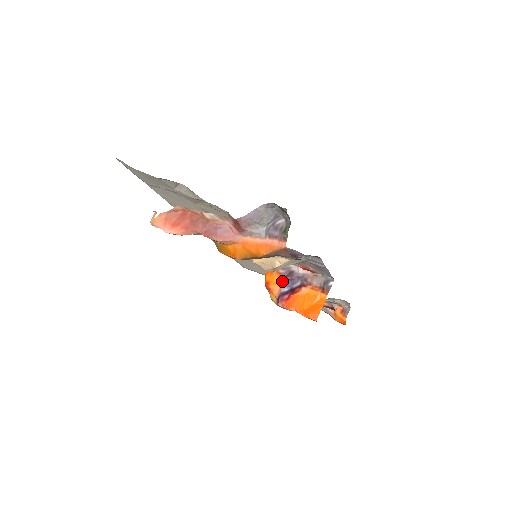
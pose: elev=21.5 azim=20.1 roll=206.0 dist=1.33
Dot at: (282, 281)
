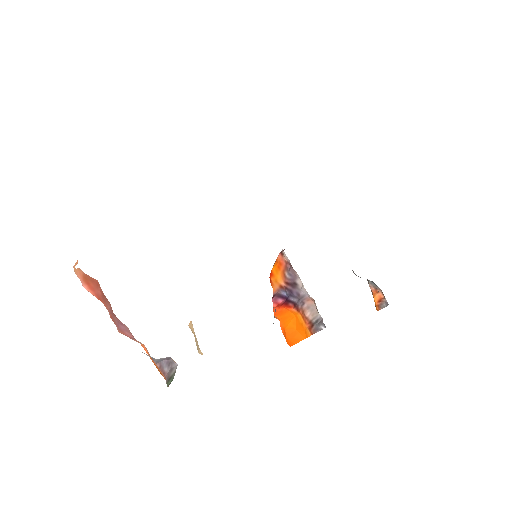
Dot at: (283, 285)
